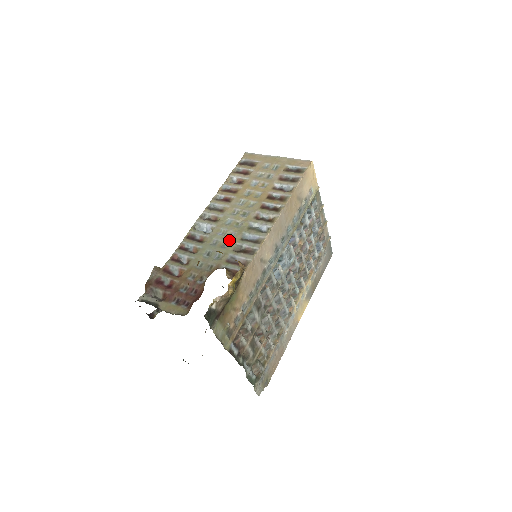
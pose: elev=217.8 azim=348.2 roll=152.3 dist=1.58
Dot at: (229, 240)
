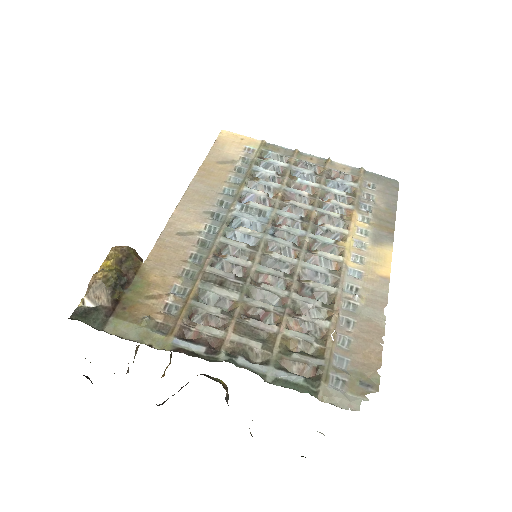
Dot at: occluded
